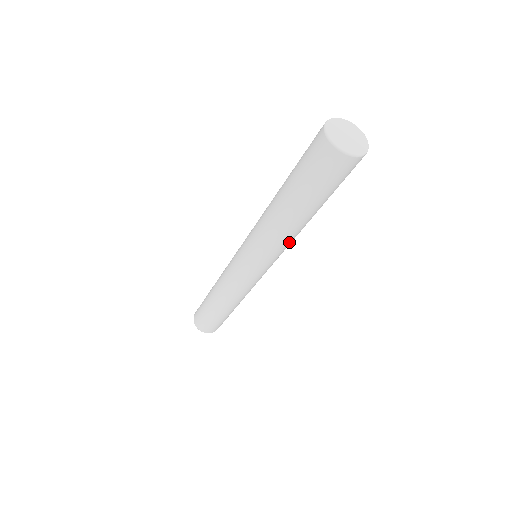
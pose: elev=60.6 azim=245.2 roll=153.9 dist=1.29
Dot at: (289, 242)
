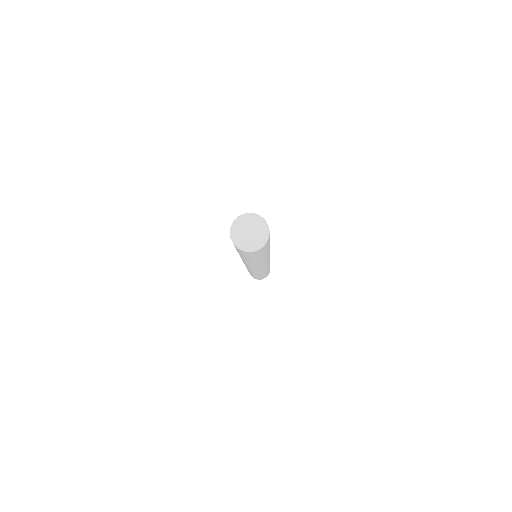
Dot at: (266, 259)
